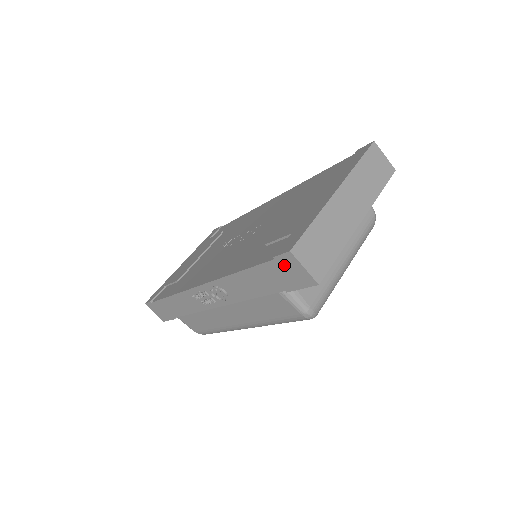
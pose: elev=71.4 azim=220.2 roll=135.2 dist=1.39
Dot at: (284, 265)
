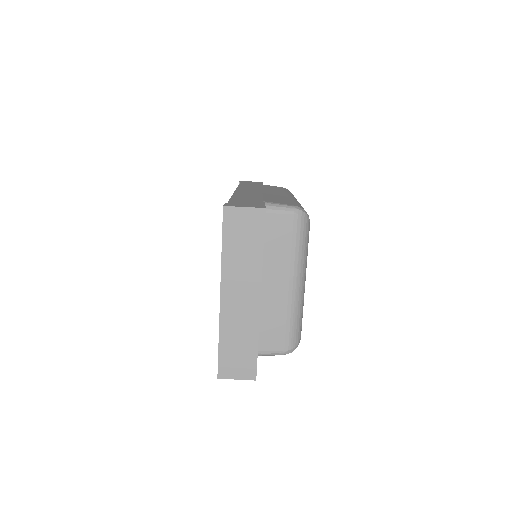
Dot at: occluded
